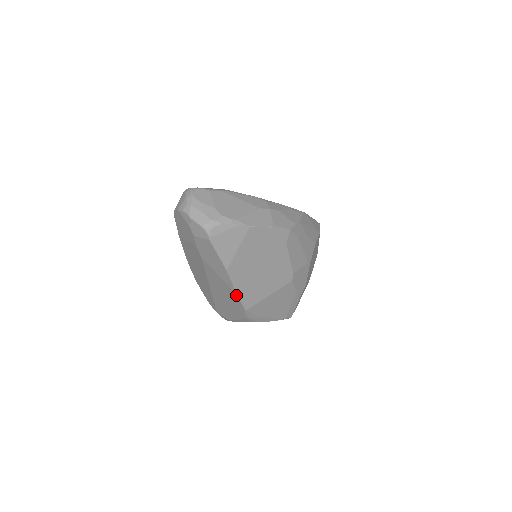
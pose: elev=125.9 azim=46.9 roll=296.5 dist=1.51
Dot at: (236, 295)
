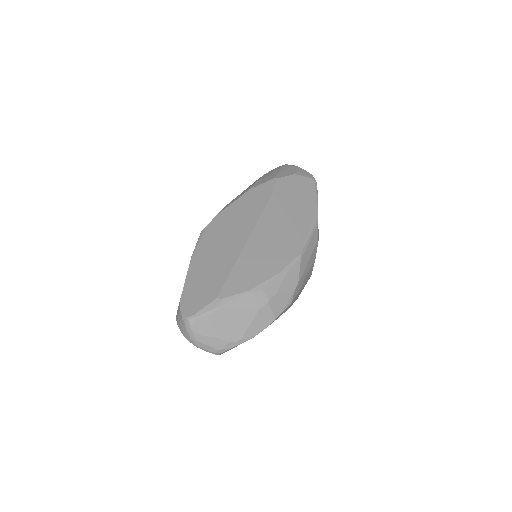
Dot at: occluded
